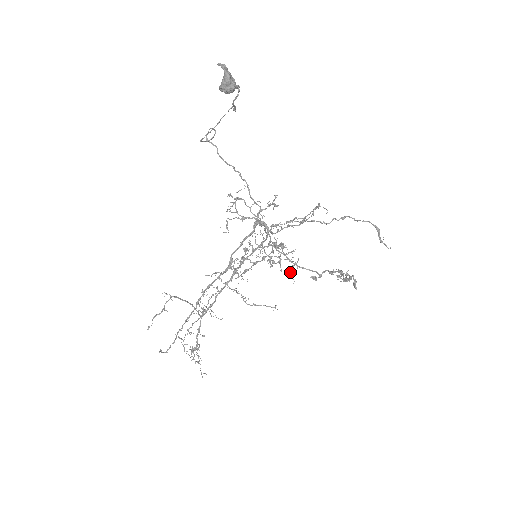
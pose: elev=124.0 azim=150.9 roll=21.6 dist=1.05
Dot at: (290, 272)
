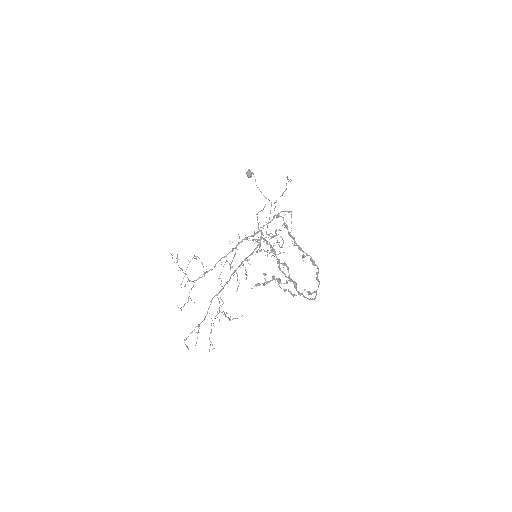
Dot at: (294, 294)
